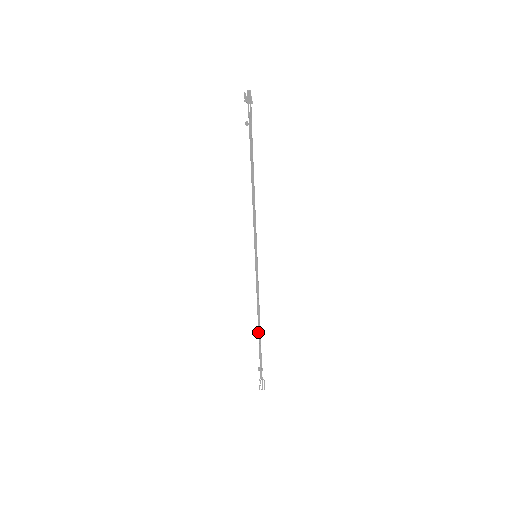
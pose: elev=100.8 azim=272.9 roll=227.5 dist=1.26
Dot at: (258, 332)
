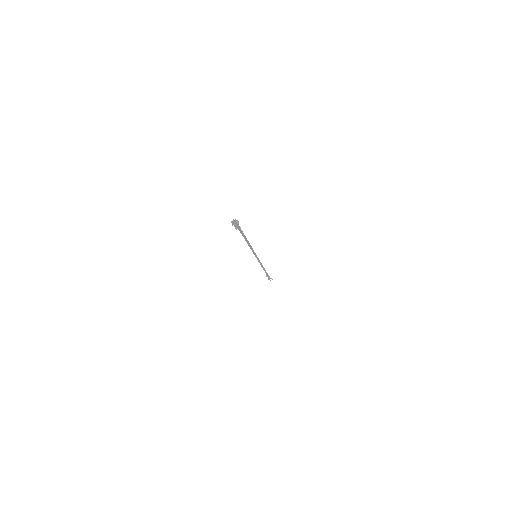
Dot at: (264, 270)
